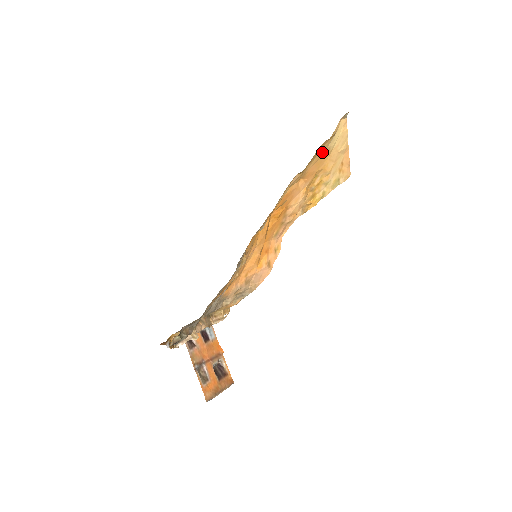
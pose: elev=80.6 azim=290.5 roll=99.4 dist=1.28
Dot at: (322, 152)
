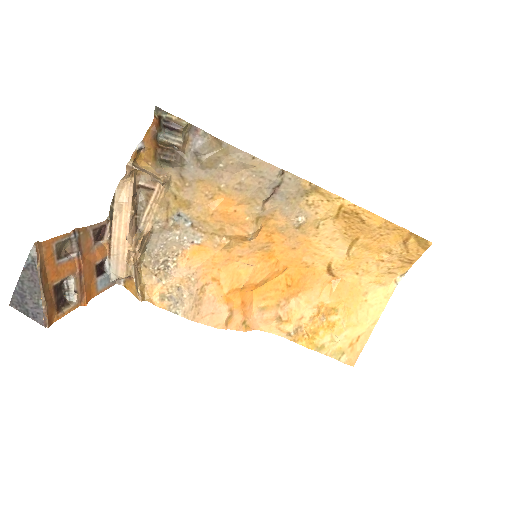
Dot at: (363, 283)
